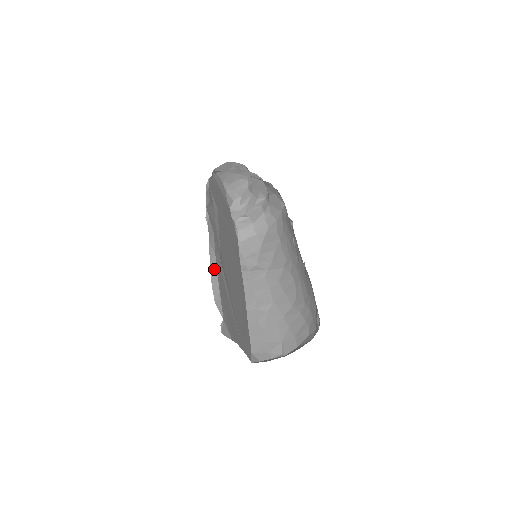
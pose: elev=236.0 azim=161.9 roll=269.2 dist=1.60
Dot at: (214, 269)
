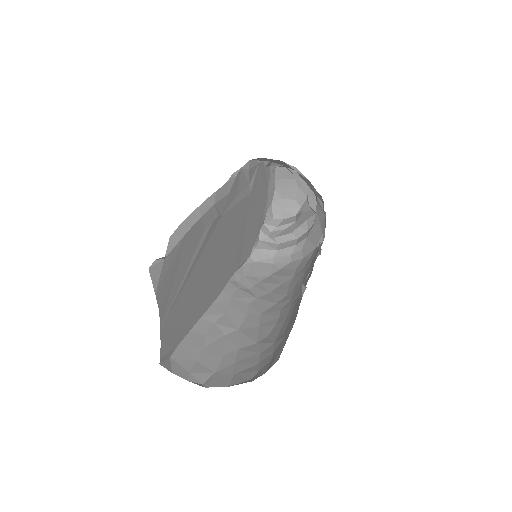
Dot at: (199, 213)
